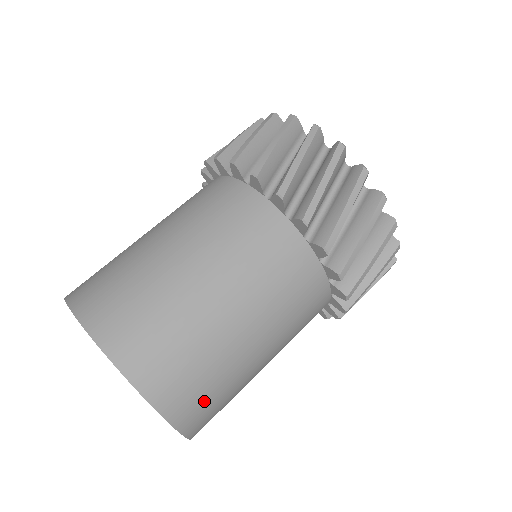
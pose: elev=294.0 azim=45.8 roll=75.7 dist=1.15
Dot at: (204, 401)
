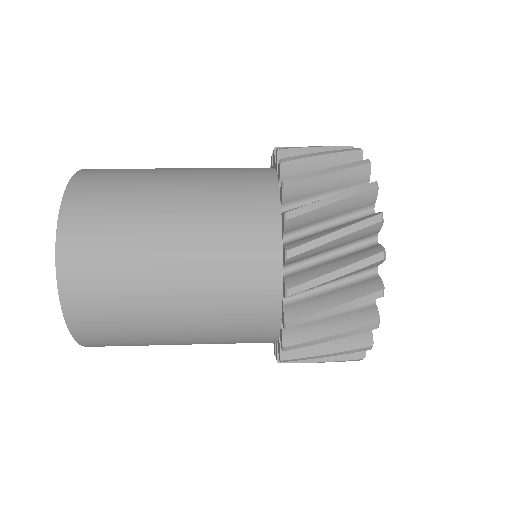
Dot at: (98, 302)
